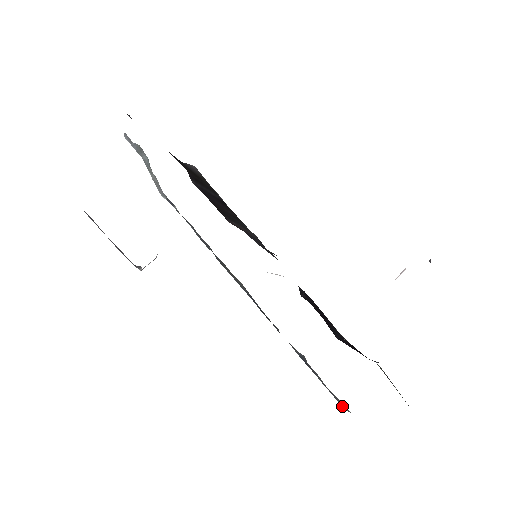
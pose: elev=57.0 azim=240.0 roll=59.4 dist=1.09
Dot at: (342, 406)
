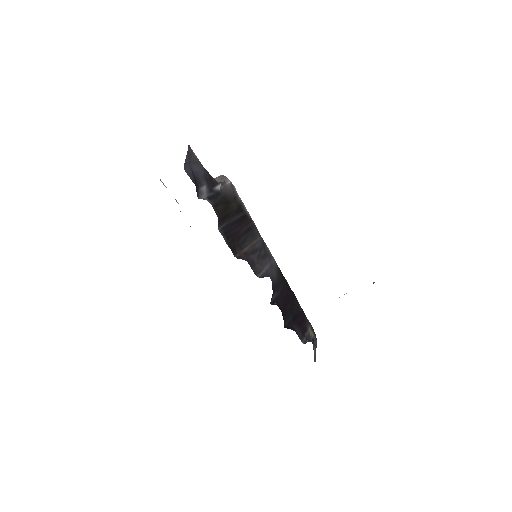
Dot at: occluded
